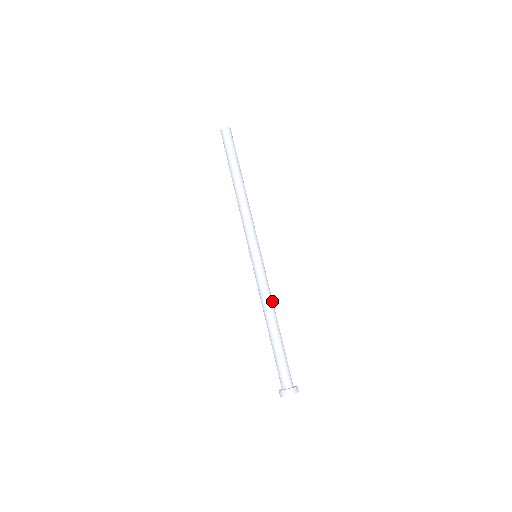
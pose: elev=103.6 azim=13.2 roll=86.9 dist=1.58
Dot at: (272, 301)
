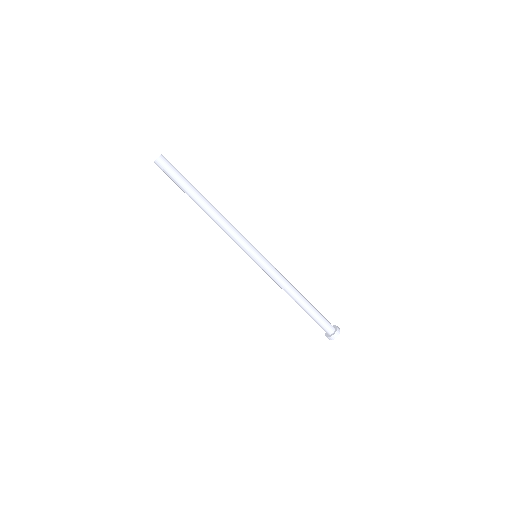
Dot at: (288, 281)
